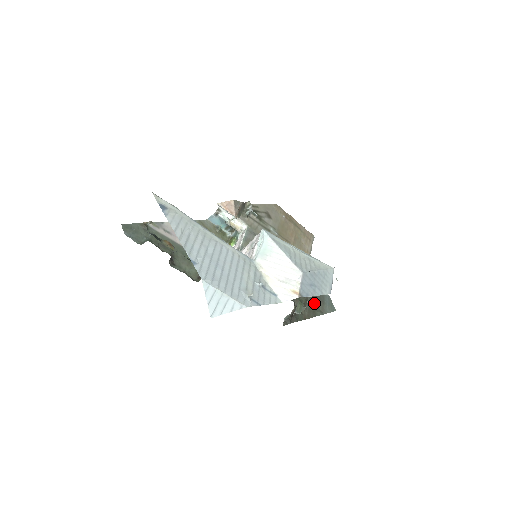
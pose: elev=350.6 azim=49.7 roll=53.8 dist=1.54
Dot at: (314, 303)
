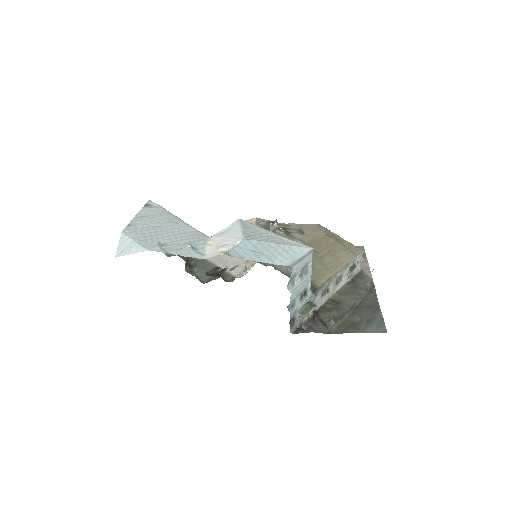
Dot at: (354, 321)
